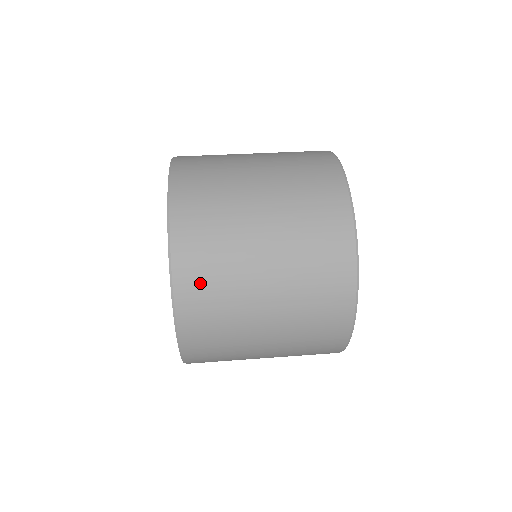
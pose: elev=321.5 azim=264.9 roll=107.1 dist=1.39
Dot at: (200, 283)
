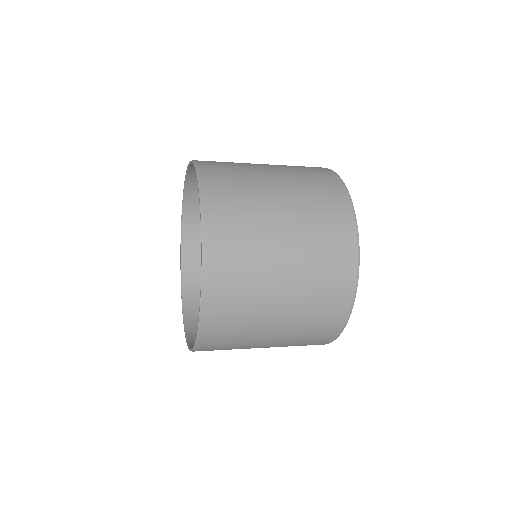
Dot at: (227, 292)
